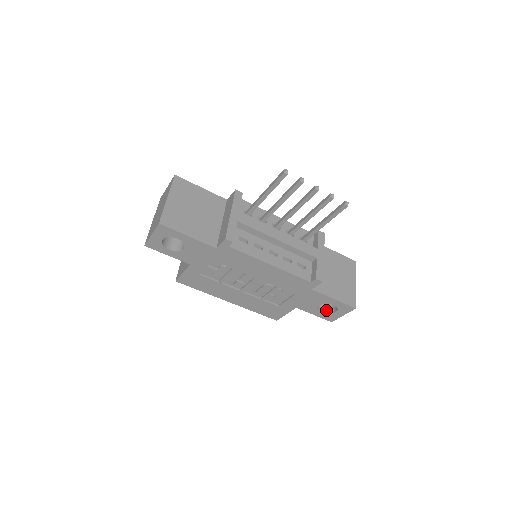
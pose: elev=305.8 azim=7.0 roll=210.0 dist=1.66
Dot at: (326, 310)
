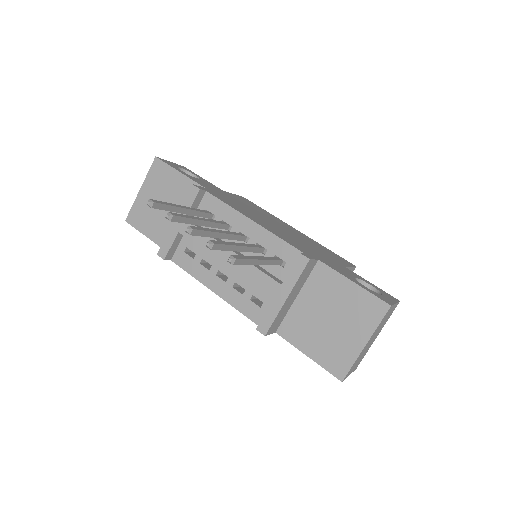
Dot at: occluded
